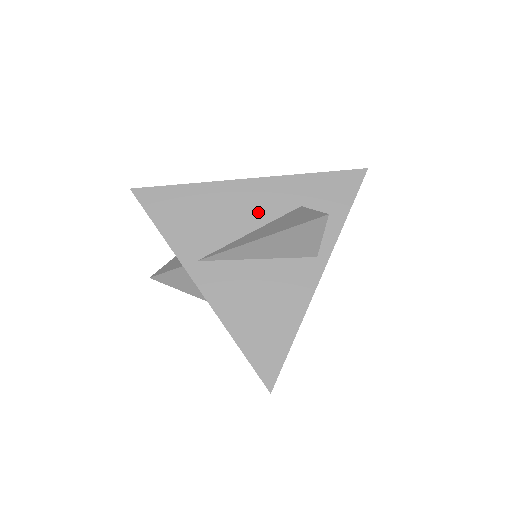
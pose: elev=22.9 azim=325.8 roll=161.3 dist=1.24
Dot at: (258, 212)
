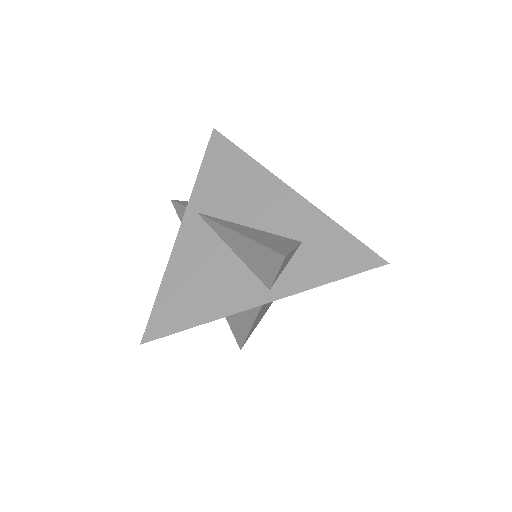
Dot at: (269, 217)
